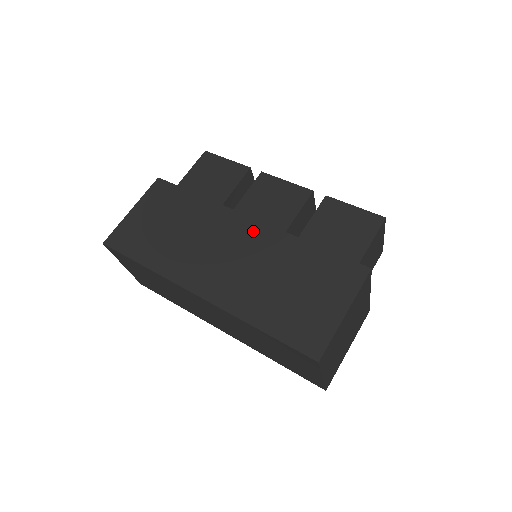
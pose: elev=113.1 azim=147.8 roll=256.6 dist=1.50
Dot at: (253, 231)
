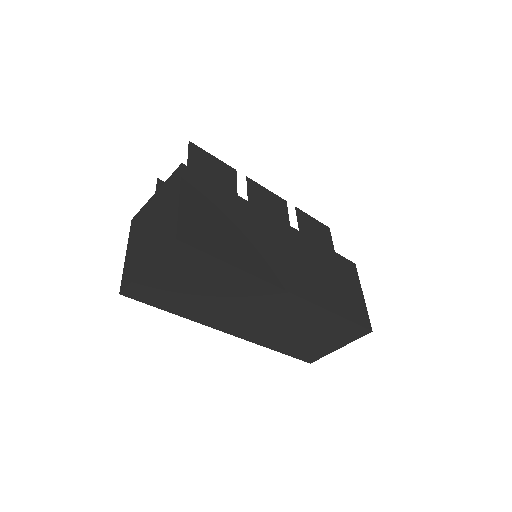
Dot at: (289, 233)
